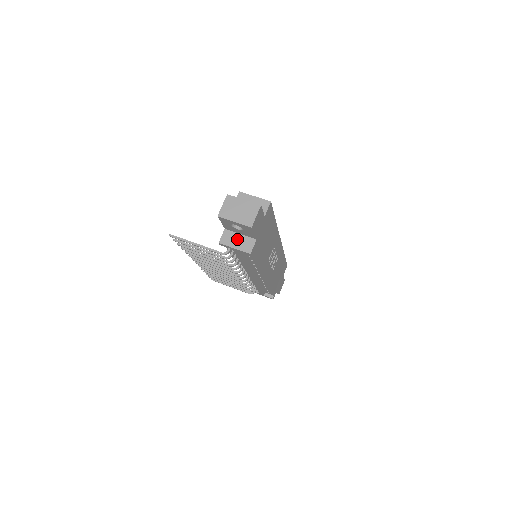
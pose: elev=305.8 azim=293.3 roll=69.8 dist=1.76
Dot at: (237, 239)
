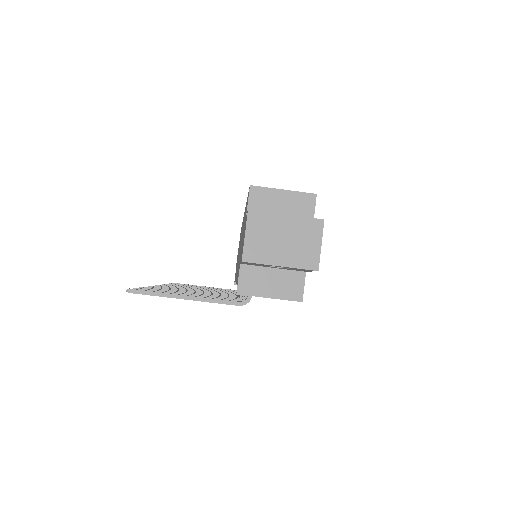
Dot at: (269, 279)
